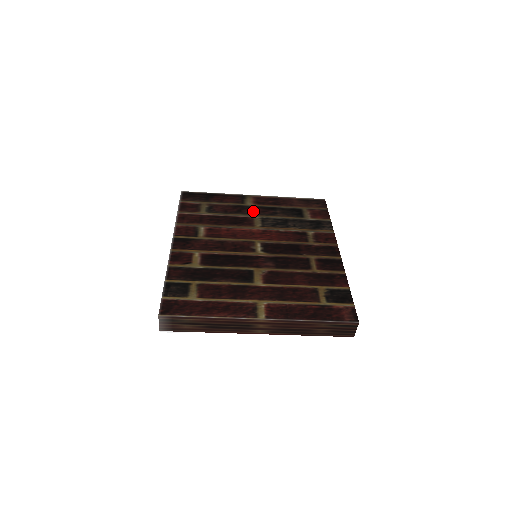
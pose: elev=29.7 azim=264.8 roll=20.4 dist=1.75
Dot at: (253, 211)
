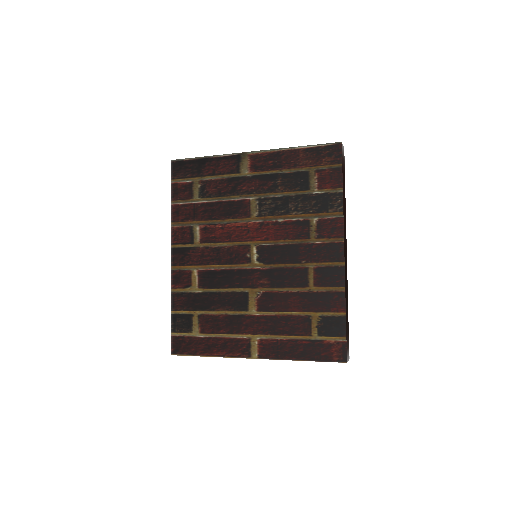
Dot at: (249, 187)
